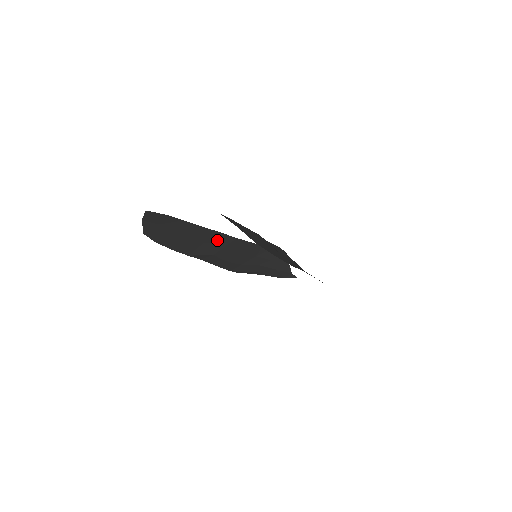
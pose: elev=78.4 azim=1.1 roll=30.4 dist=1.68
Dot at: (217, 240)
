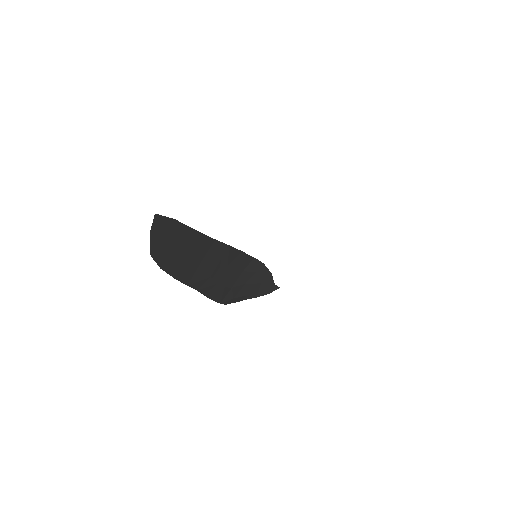
Dot at: (213, 253)
